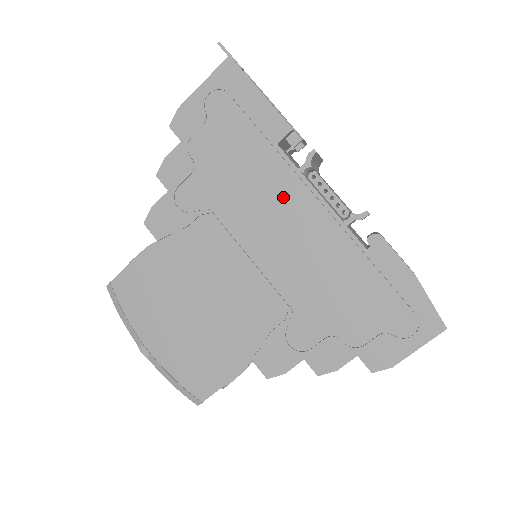
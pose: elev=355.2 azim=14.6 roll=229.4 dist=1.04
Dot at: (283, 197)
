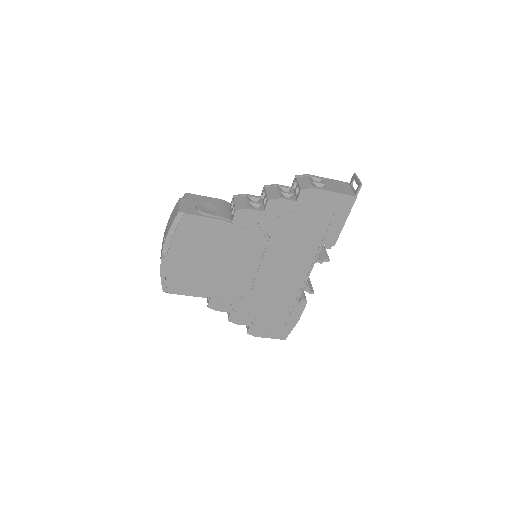
Dot at: (299, 262)
